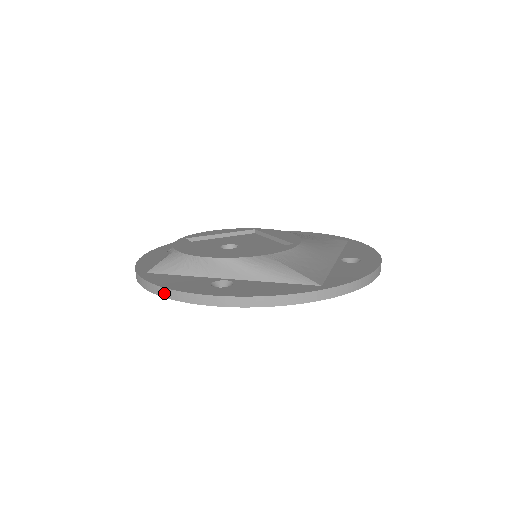
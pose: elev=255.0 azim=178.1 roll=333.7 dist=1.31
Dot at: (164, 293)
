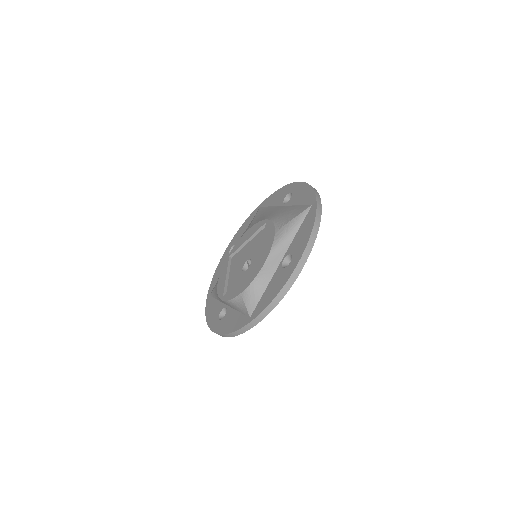
Dot at: (280, 297)
